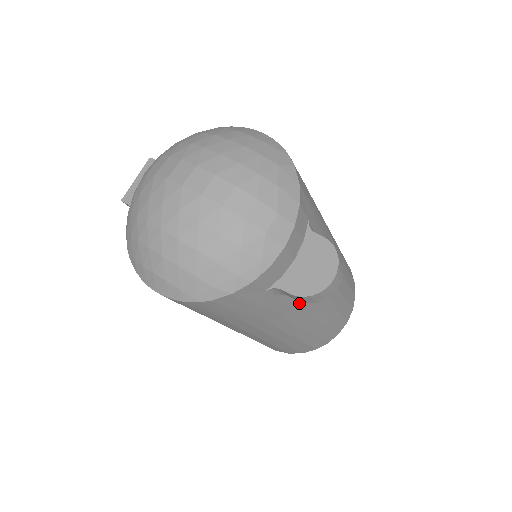
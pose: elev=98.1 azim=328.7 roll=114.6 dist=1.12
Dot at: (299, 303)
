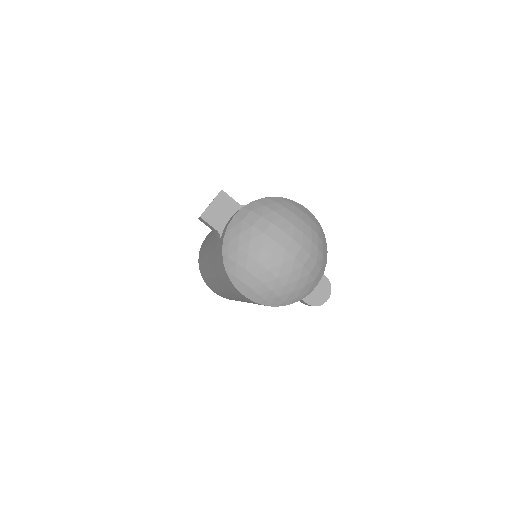
Dot at: occluded
